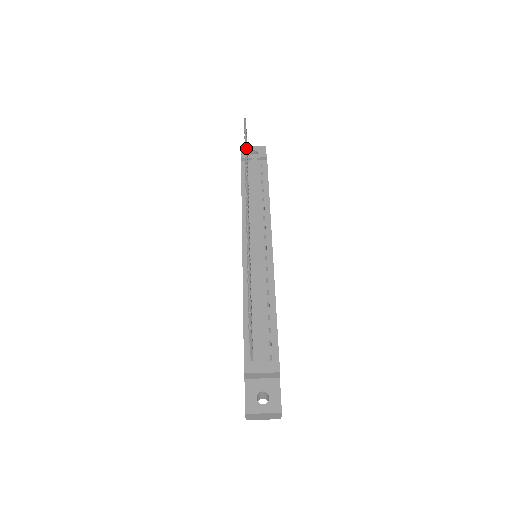
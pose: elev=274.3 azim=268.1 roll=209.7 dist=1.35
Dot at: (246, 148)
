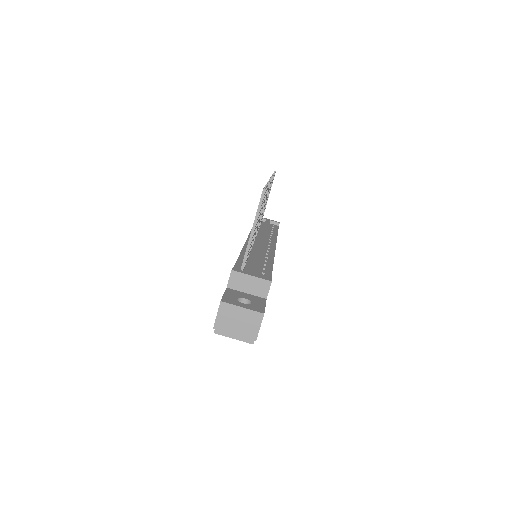
Dot at: occluded
